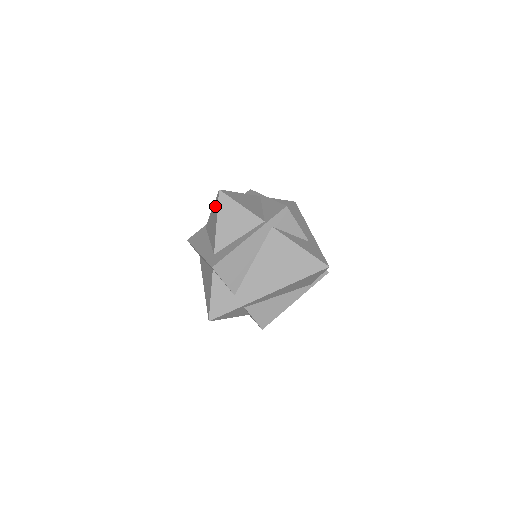
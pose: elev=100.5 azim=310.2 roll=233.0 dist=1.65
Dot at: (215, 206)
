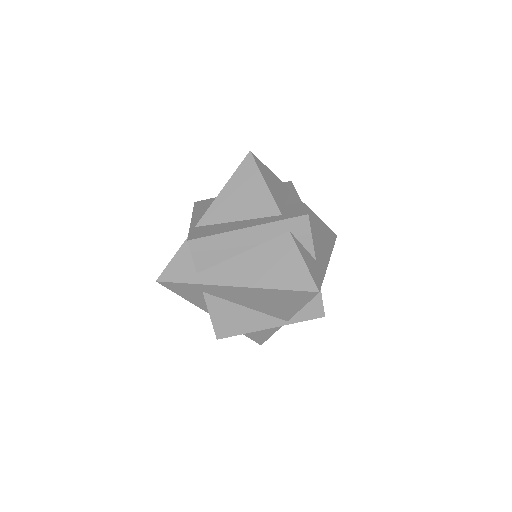
Dot at: (243, 173)
